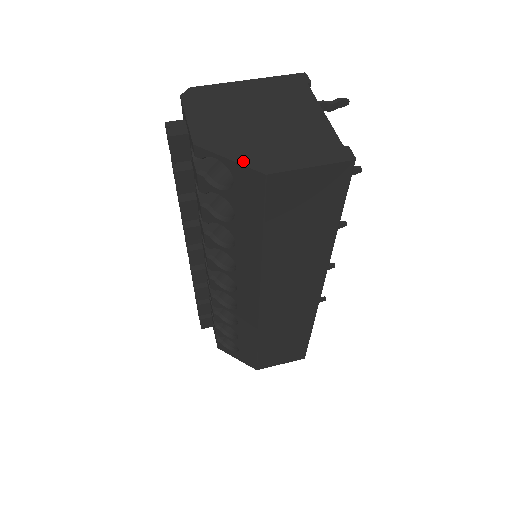
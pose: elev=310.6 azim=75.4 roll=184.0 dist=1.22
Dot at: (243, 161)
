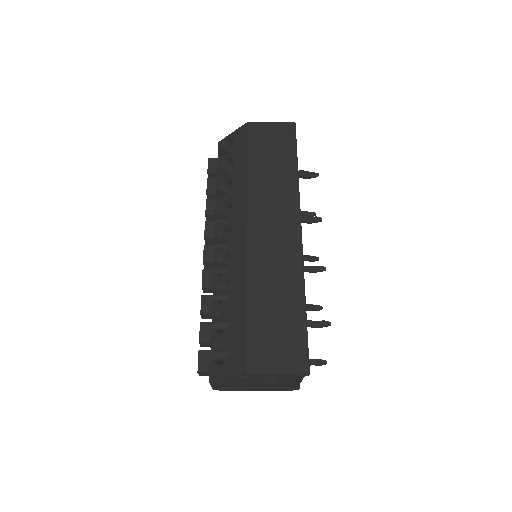
Dot at: occluded
